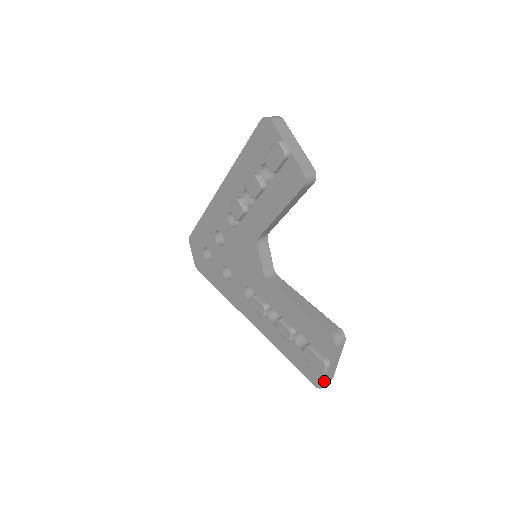
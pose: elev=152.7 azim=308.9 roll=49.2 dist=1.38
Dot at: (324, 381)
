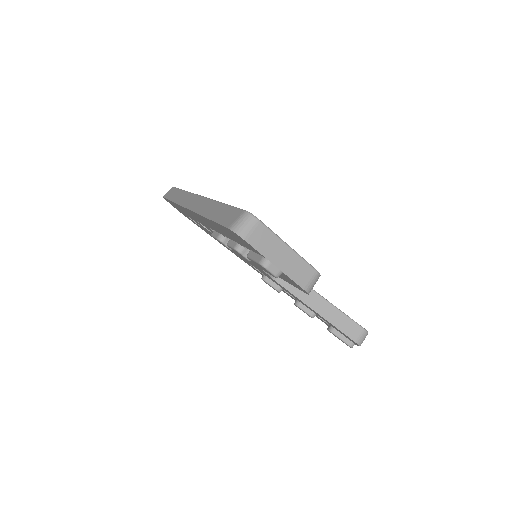
Dot at: occluded
